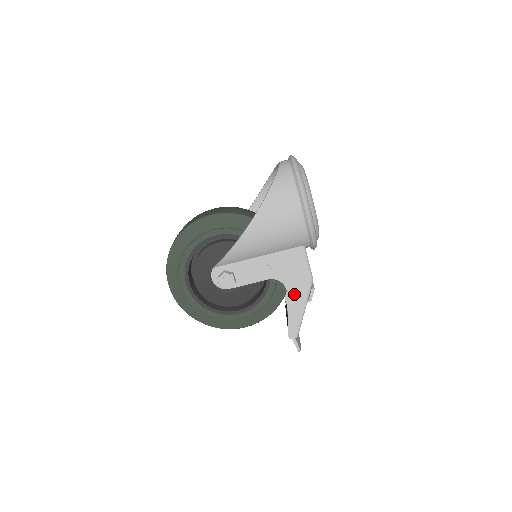
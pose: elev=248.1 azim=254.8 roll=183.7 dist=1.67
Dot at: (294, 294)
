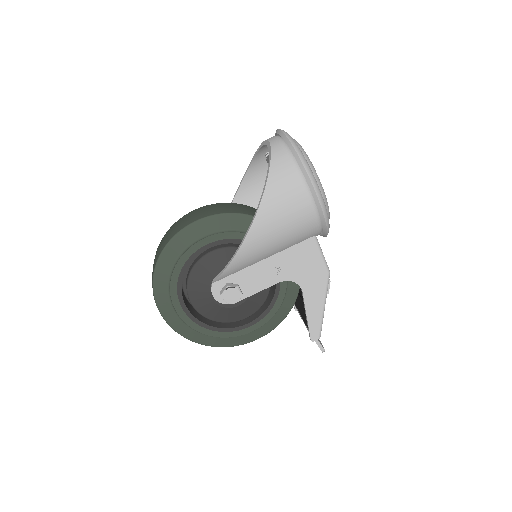
Dot at: (311, 292)
